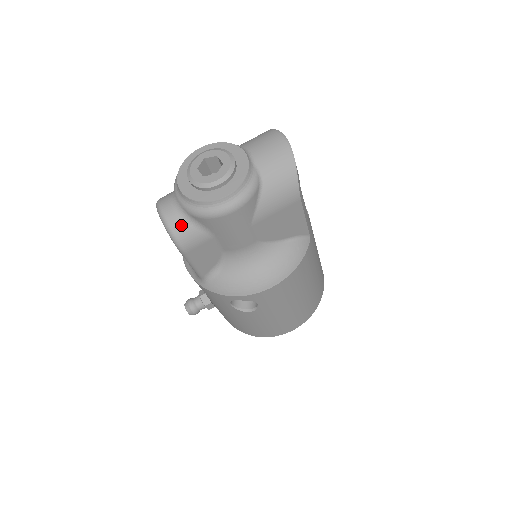
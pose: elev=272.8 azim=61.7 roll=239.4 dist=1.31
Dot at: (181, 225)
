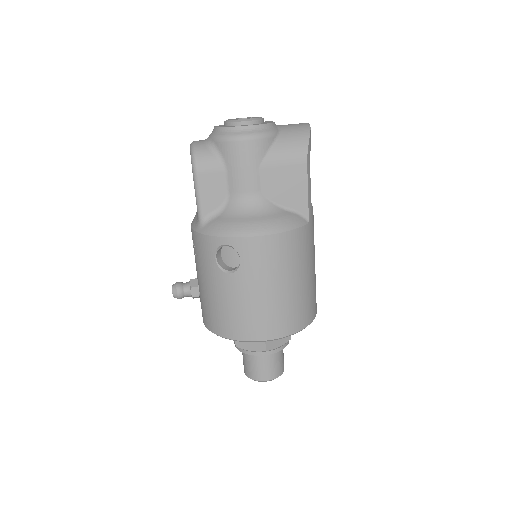
Dot at: (204, 149)
